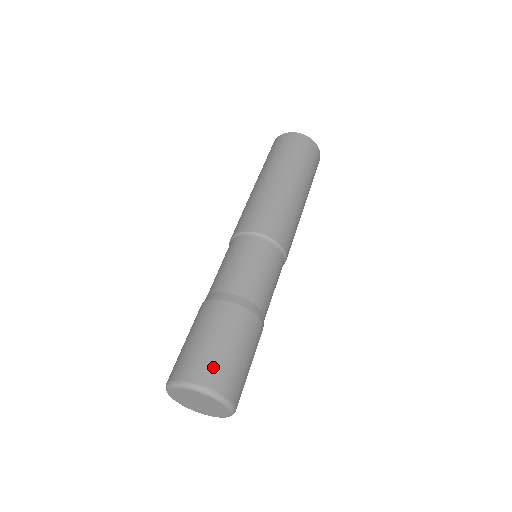
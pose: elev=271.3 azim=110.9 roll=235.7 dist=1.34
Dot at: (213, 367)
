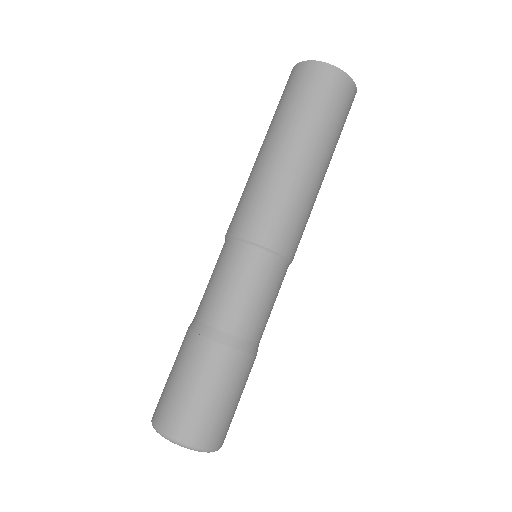
Dot at: (210, 426)
